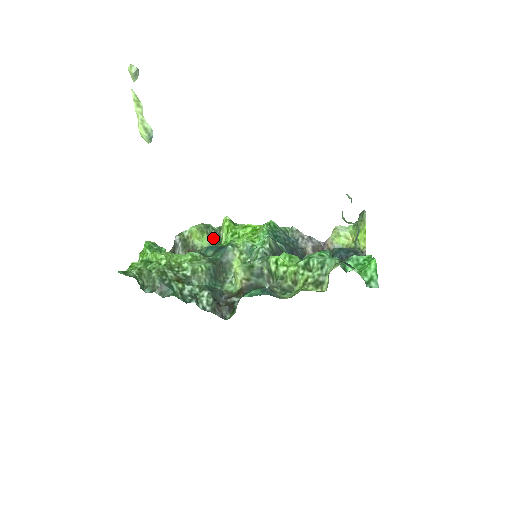
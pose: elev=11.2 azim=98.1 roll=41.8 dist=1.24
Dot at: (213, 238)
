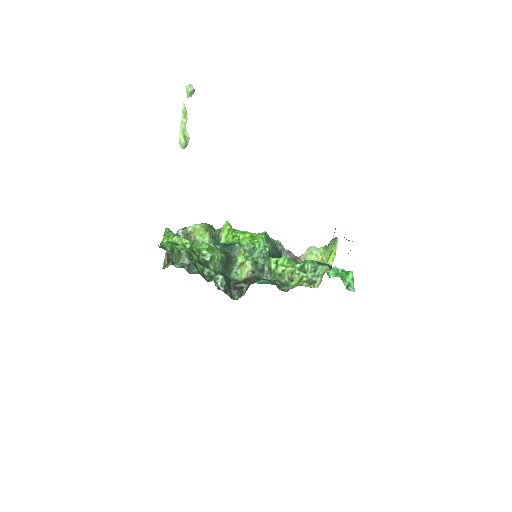
Dot at: (213, 237)
